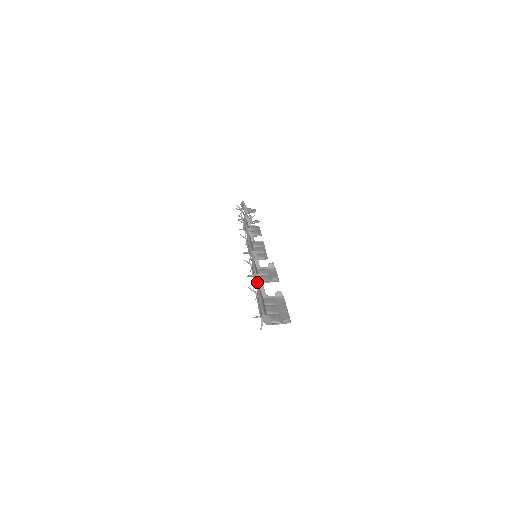
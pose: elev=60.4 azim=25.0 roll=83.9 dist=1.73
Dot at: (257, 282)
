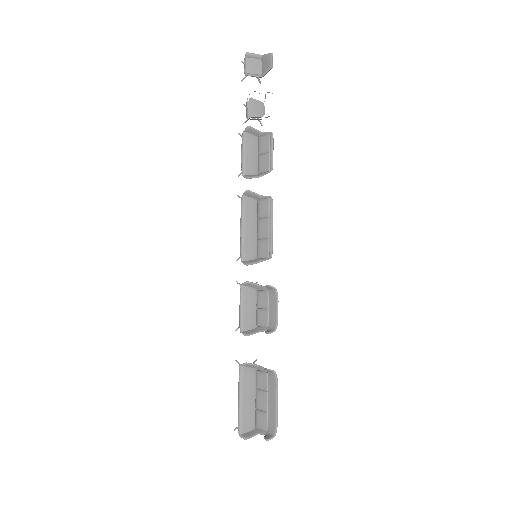
Dot at: (254, 327)
